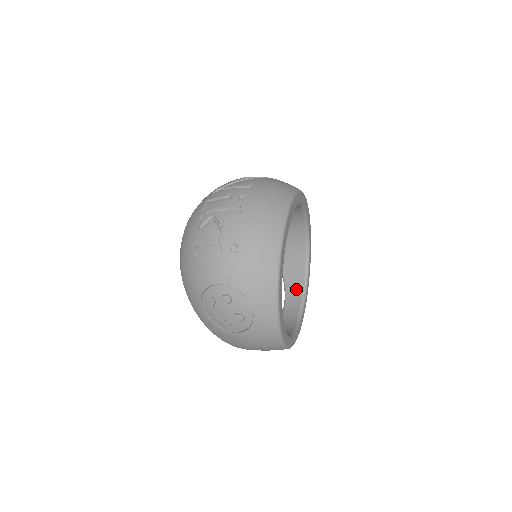
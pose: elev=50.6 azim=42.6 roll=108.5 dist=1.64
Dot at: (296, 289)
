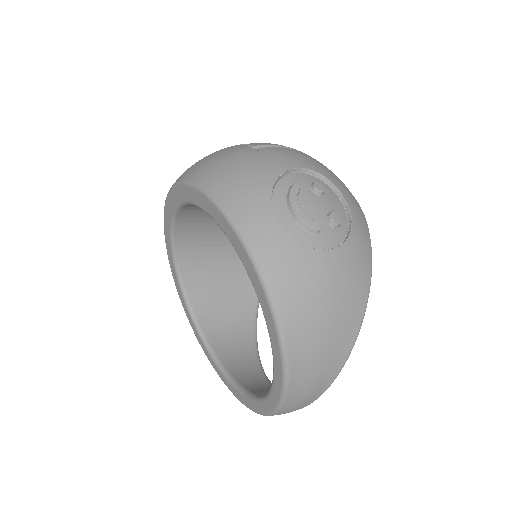
Dot at: (255, 379)
